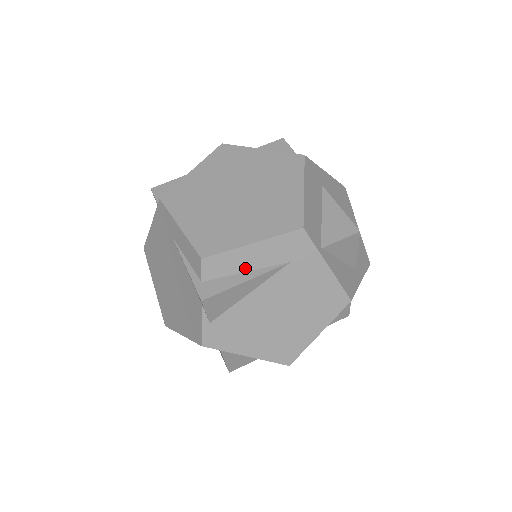
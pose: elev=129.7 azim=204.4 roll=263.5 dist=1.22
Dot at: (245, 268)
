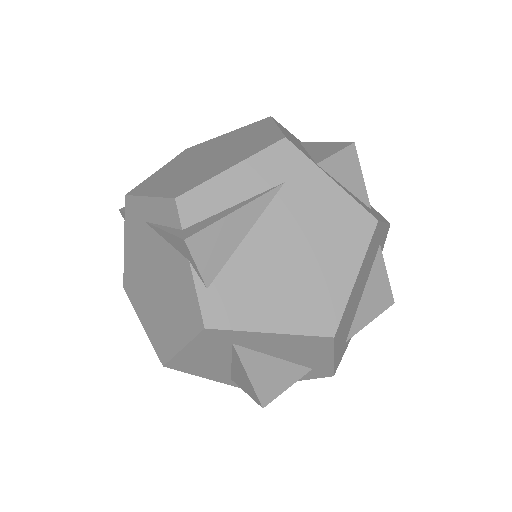
Dot at: (232, 201)
